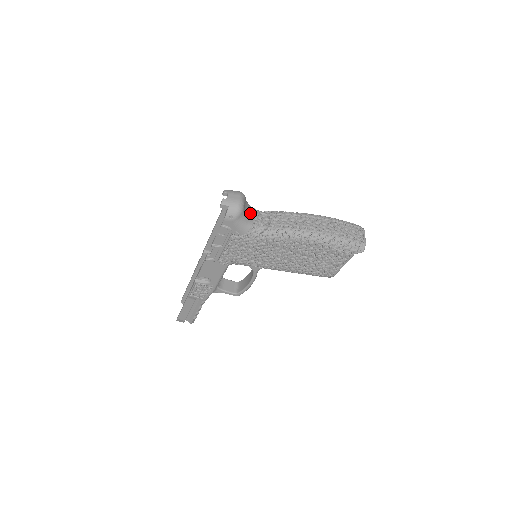
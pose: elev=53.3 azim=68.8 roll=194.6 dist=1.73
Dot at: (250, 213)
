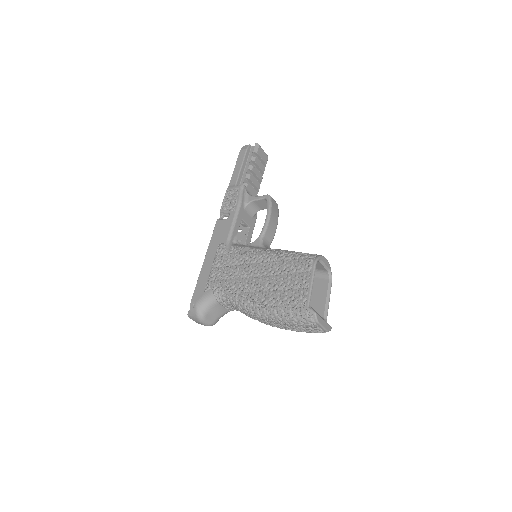
Dot at: (219, 309)
